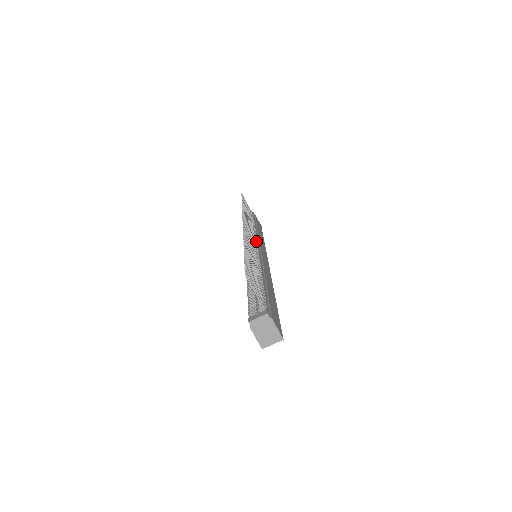
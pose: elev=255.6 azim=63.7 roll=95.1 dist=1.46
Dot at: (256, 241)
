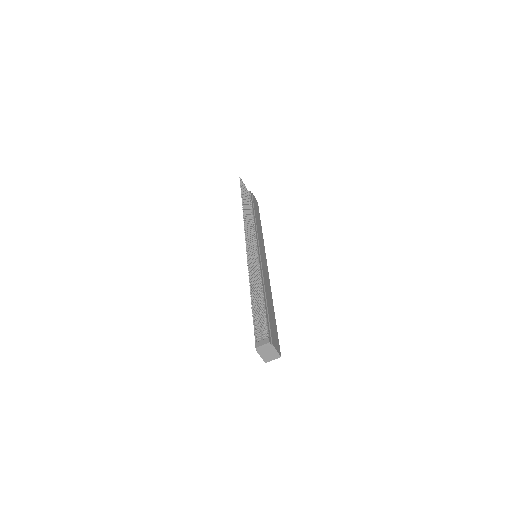
Dot at: (255, 240)
